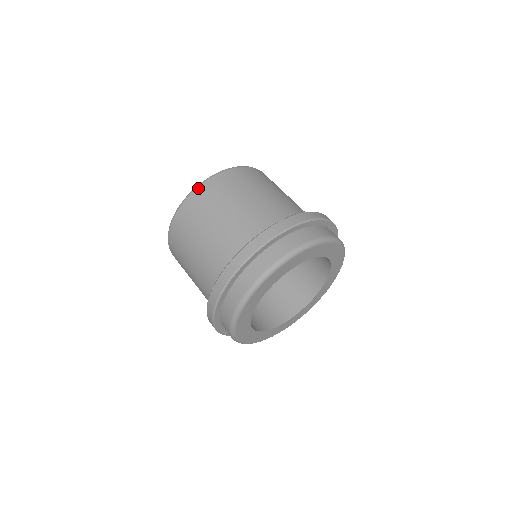
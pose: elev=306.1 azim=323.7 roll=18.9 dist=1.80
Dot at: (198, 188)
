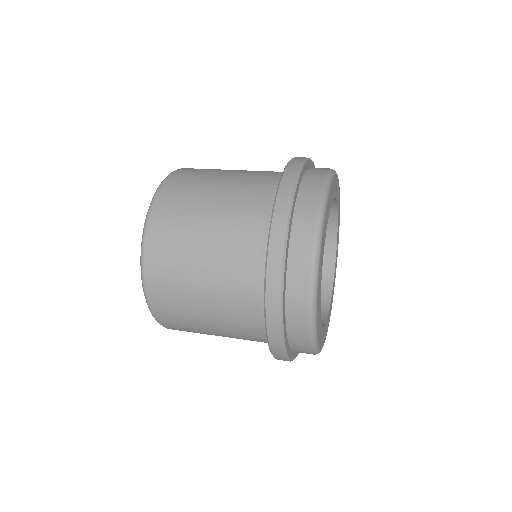
Dot at: (169, 177)
